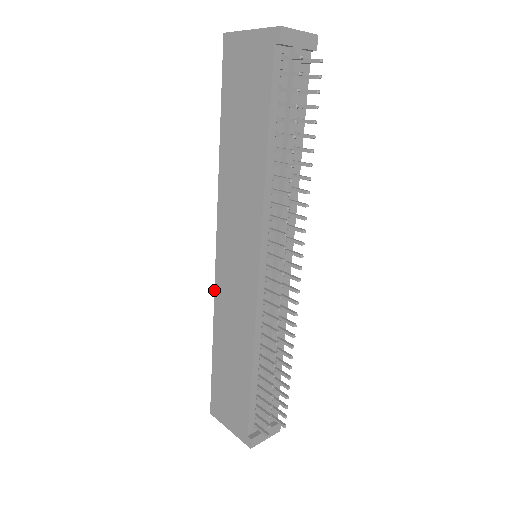
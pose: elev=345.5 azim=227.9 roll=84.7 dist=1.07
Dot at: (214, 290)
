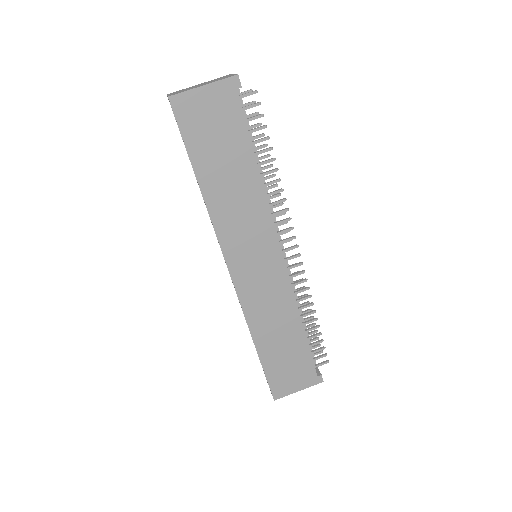
Dot at: (241, 306)
